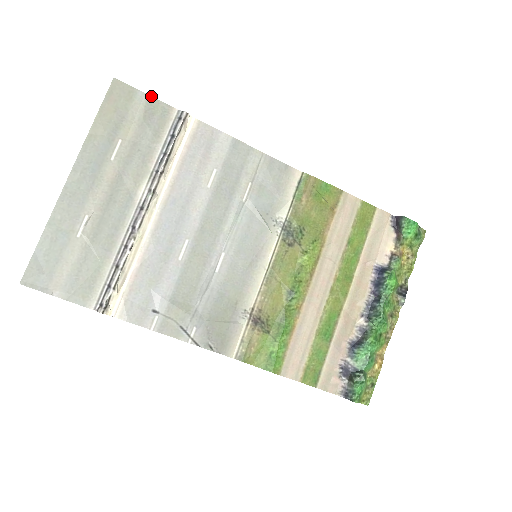
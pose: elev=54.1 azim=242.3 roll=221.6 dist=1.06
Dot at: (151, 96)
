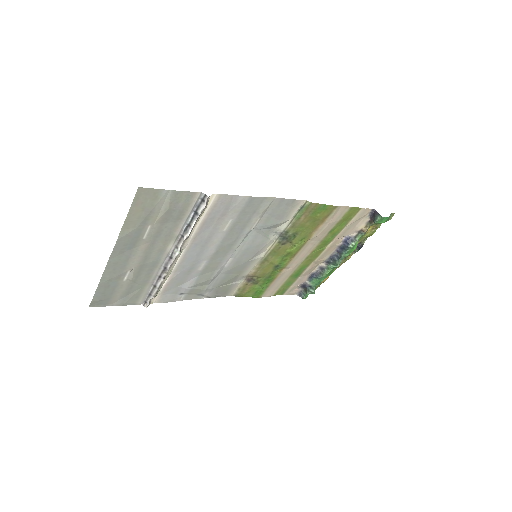
Dot at: (175, 190)
